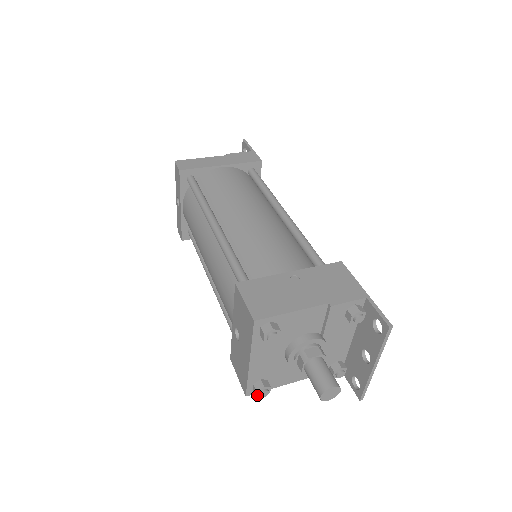
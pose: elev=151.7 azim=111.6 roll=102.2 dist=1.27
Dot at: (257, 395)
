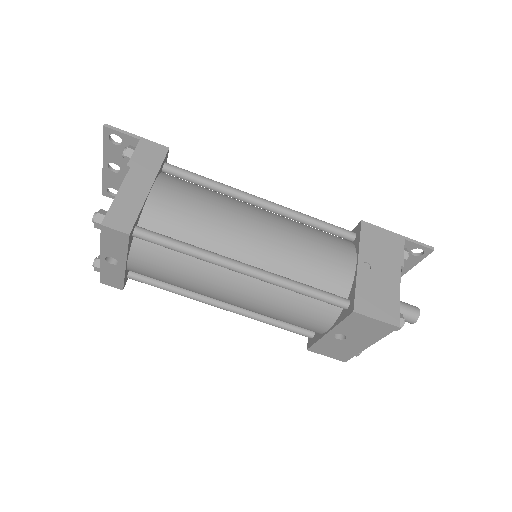
Dot at: (357, 355)
